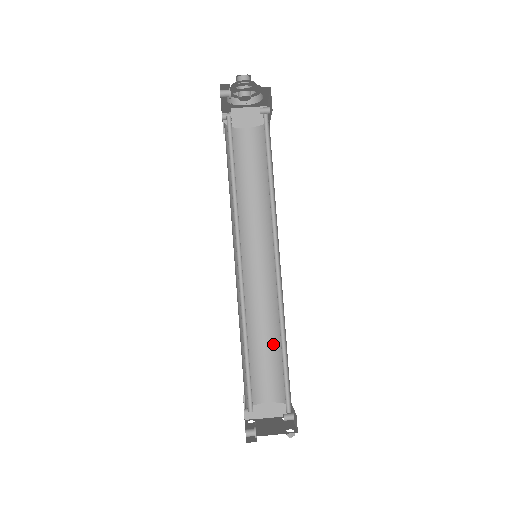
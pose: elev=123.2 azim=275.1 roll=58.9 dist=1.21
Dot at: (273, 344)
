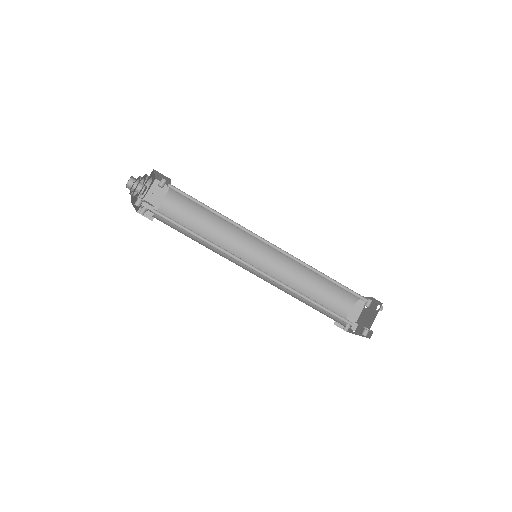
Dot at: (316, 283)
